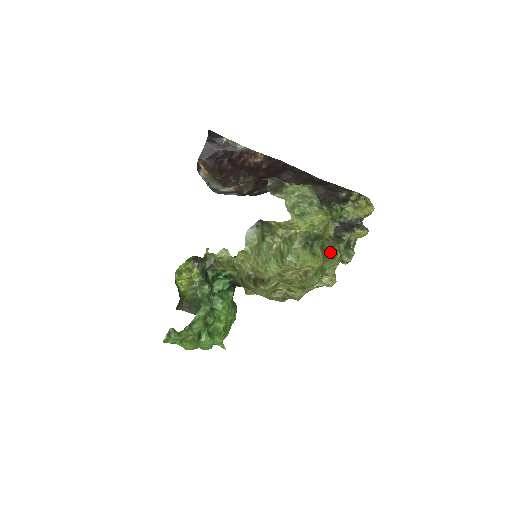
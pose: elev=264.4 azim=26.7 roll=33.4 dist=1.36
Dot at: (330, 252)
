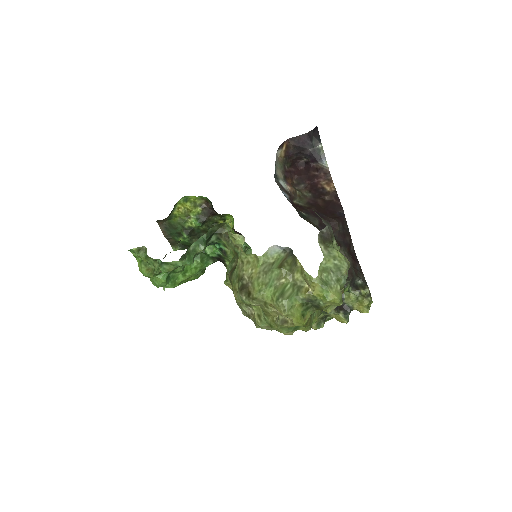
Dot at: (313, 320)
